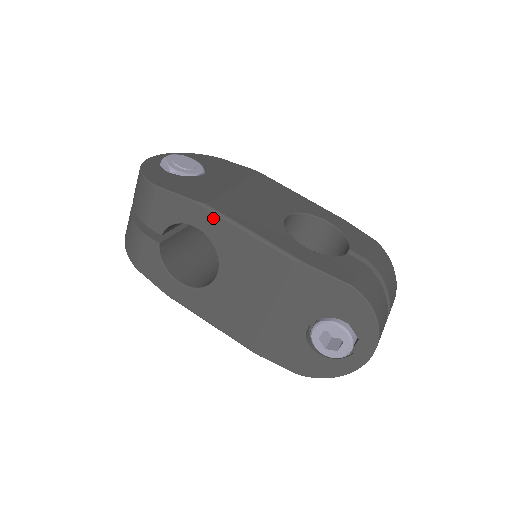
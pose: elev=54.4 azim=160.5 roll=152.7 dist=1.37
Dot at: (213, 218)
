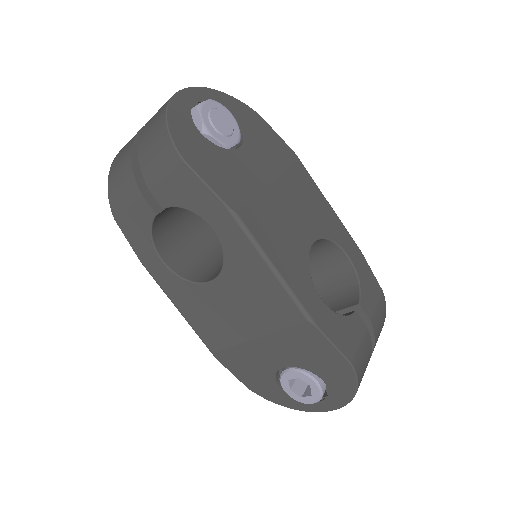
Dot at: (238, 233)
